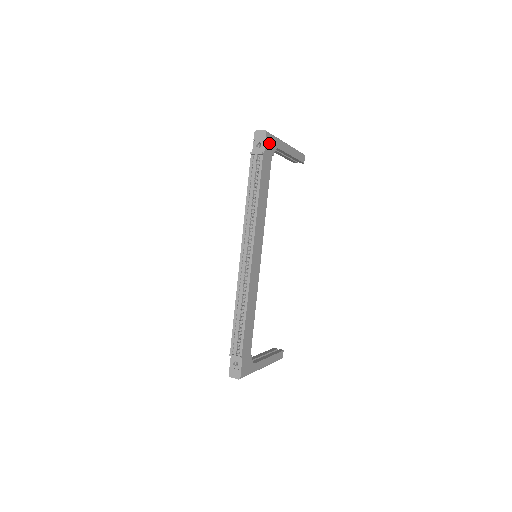
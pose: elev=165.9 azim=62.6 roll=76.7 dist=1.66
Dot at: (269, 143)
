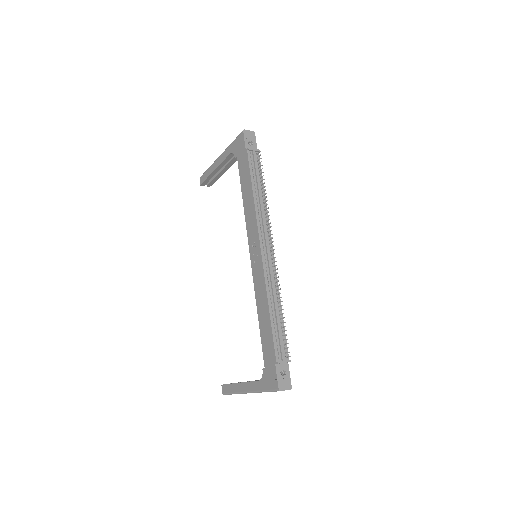
Dot at: occluded
